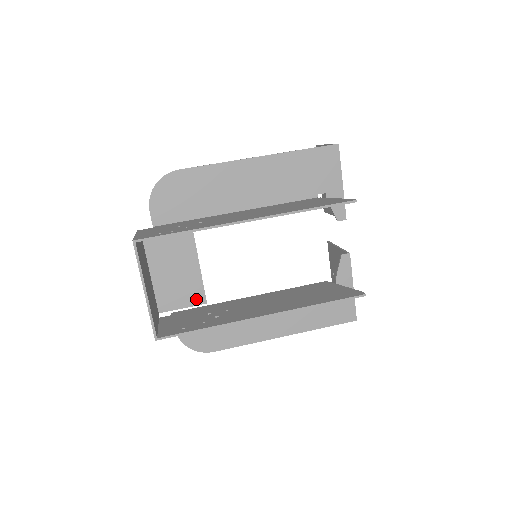
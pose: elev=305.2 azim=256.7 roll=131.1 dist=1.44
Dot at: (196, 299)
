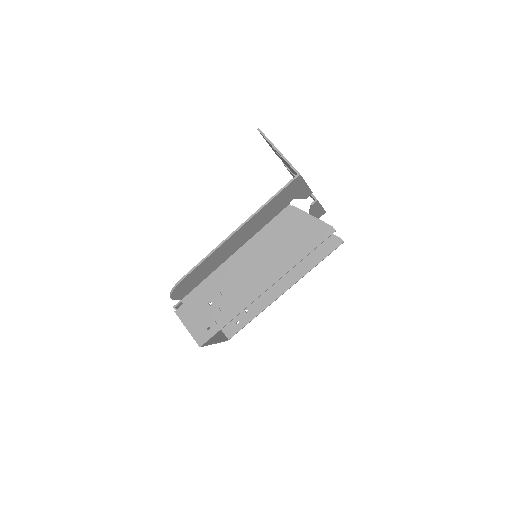
Dot at: occluded
